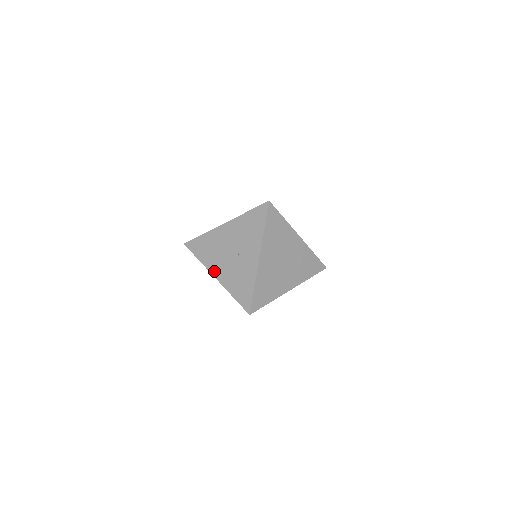
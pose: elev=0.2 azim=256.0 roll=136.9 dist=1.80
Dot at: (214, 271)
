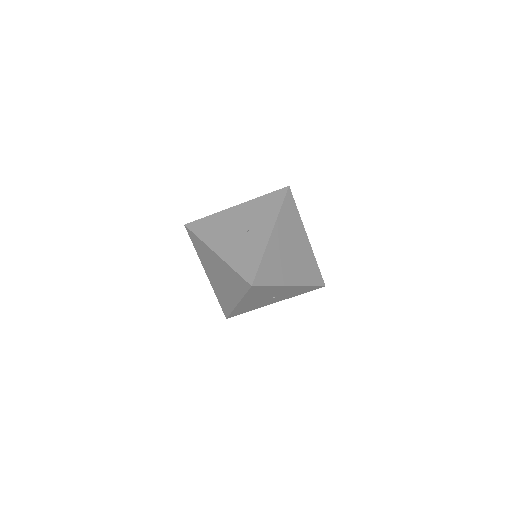
Dot at: (215, 247)
